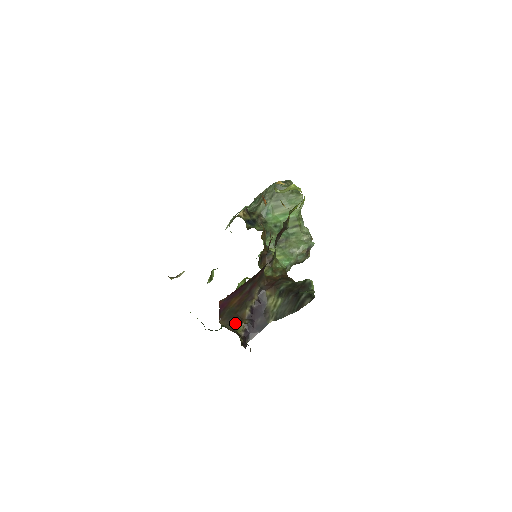
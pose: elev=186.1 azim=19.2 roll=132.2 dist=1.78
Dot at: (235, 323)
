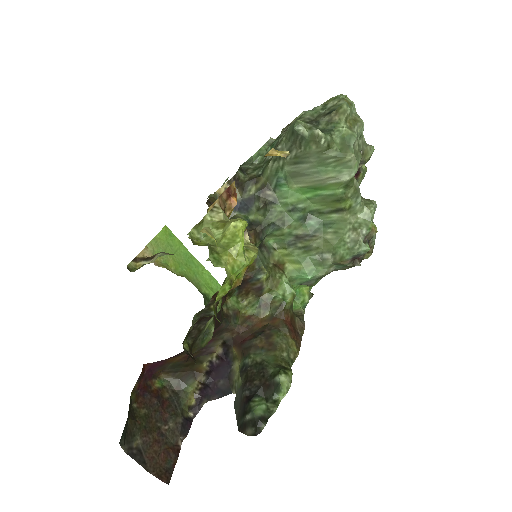
Dot at: (185, 378)
